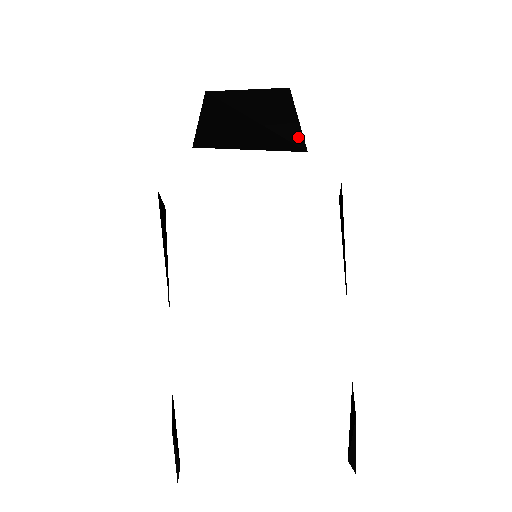
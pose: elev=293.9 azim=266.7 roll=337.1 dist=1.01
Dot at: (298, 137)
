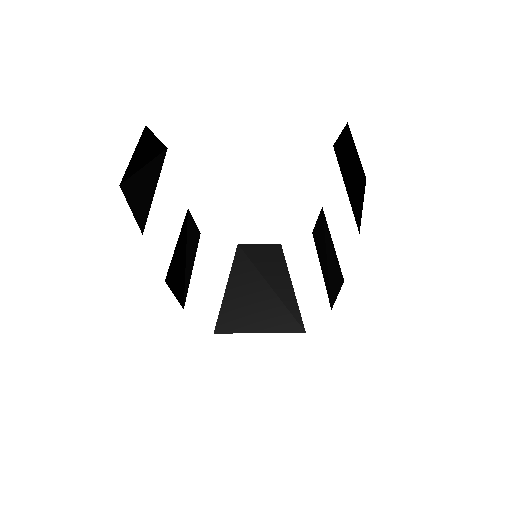
Dot at: (294, 304)
